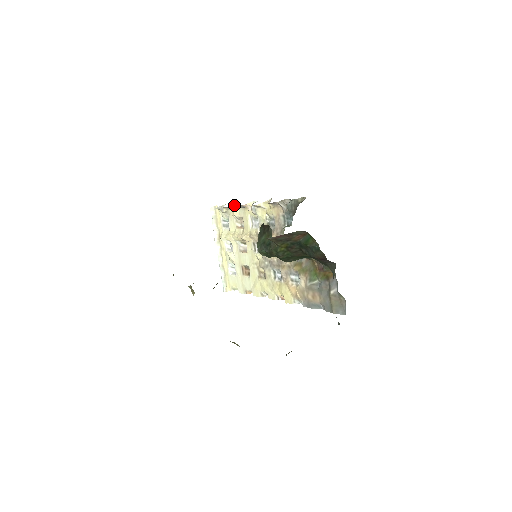
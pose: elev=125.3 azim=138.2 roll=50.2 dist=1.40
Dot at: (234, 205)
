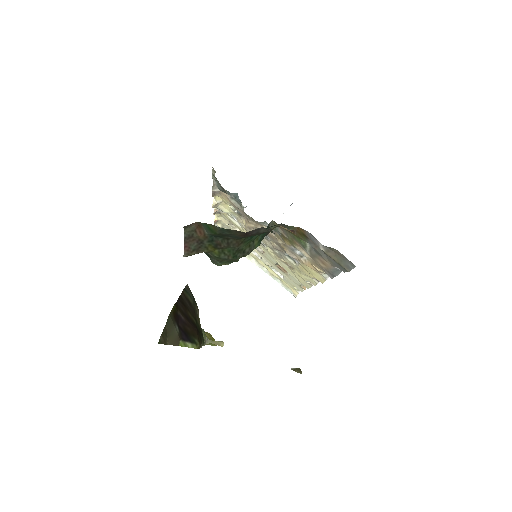
Dot at: (216, 216)
